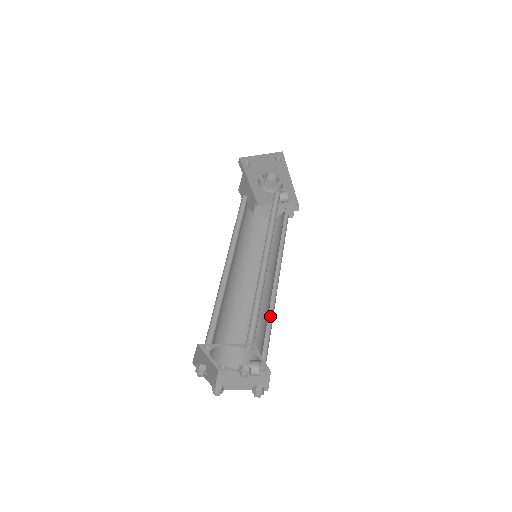
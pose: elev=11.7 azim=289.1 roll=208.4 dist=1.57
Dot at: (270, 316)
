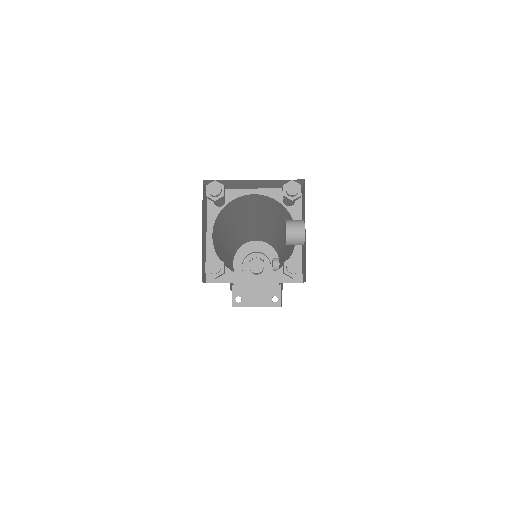
Dot at: occluded
